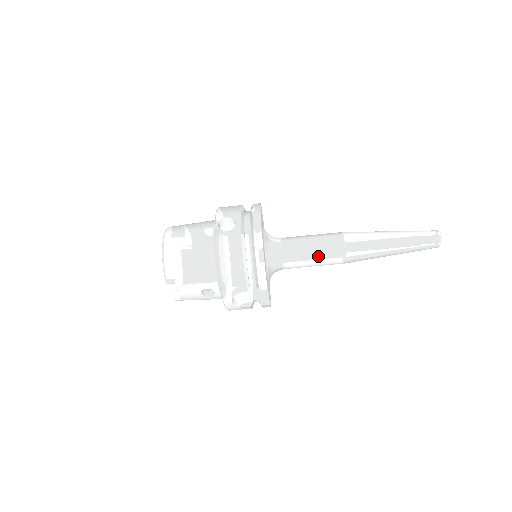
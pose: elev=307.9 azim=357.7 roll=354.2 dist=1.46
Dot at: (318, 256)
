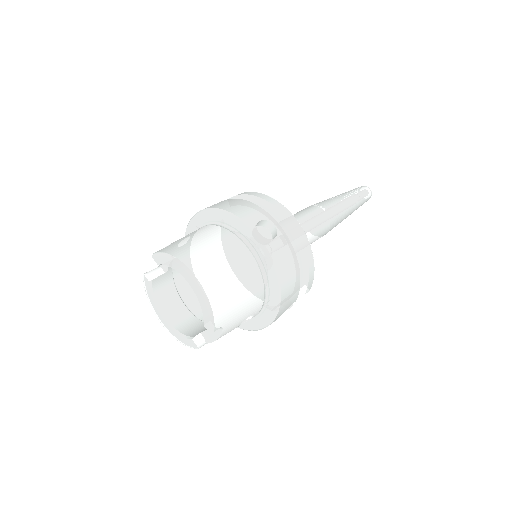
Dot at: (313, 237)
